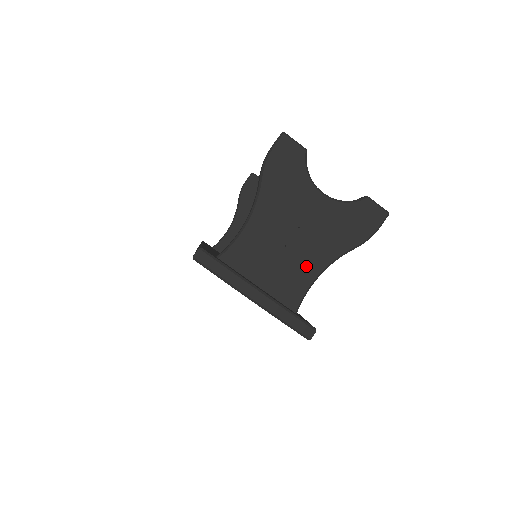
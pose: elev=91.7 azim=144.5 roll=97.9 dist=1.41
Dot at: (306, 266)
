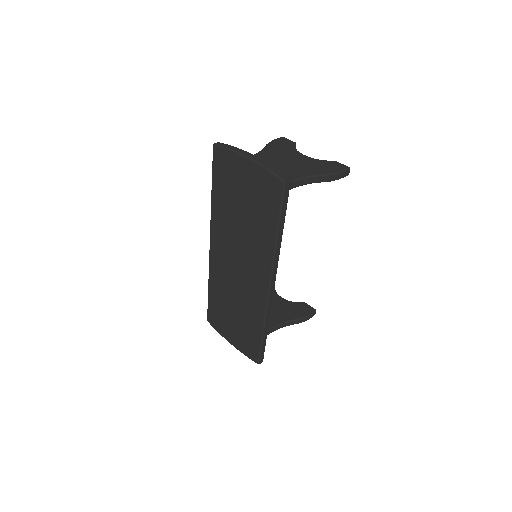
Dot at: (289, 174)
